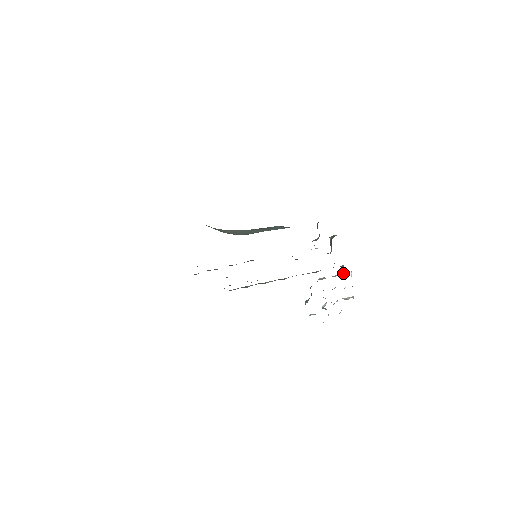
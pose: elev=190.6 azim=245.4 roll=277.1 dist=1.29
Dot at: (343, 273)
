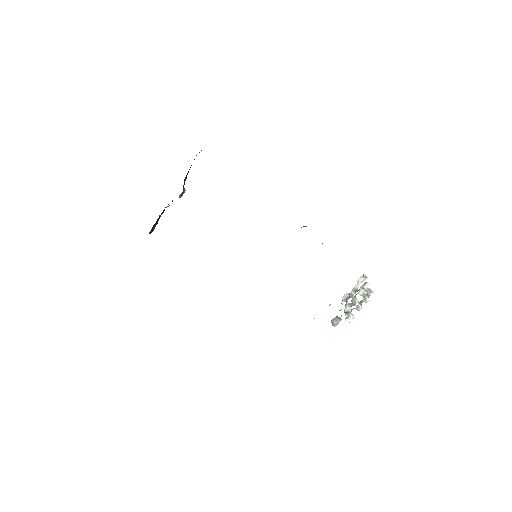
Dot at: (359, 280)
